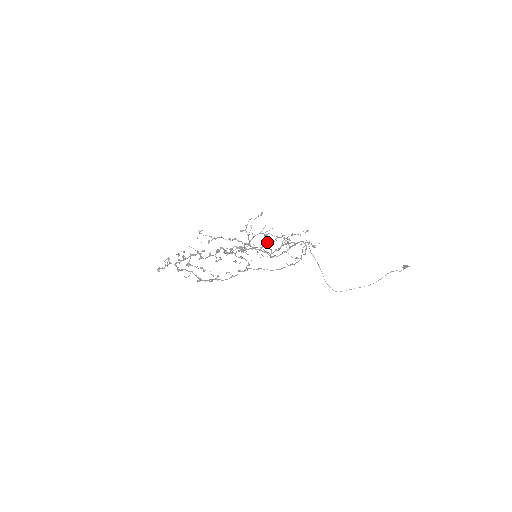
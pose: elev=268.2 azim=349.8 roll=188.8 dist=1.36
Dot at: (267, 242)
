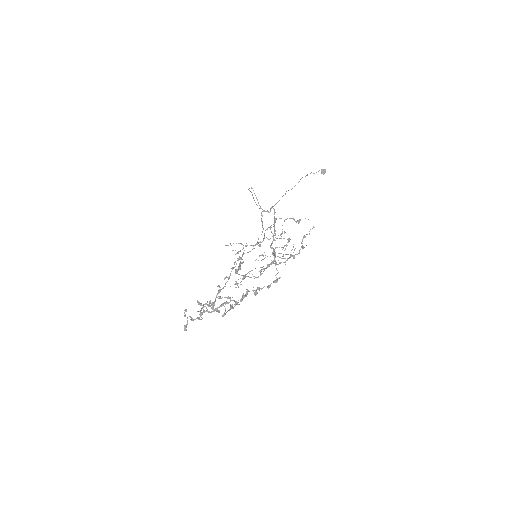
Dot at: occluded
